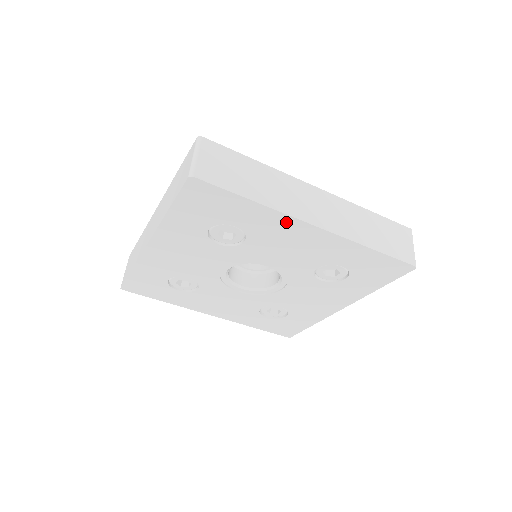
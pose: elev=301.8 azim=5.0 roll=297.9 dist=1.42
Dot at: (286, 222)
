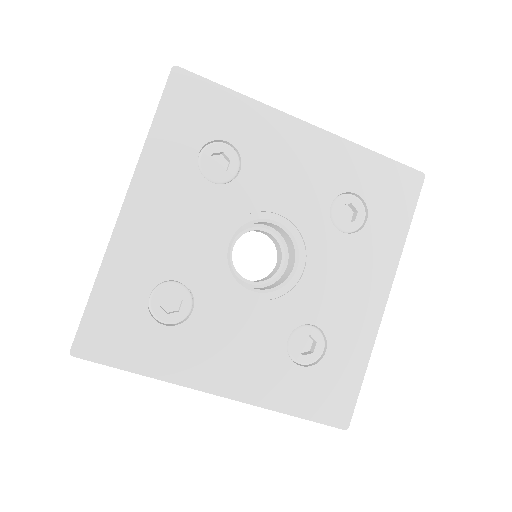
Dot at: (278, 122)
